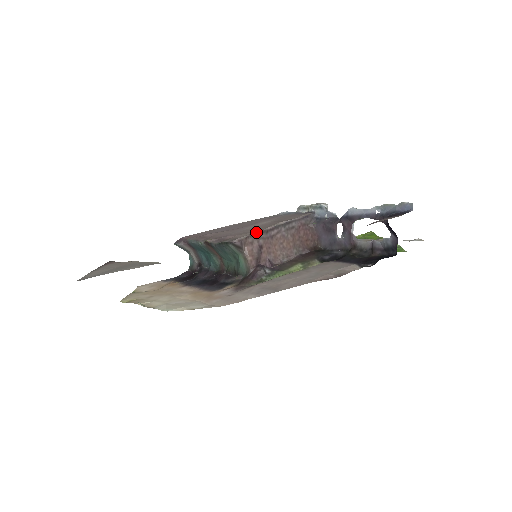
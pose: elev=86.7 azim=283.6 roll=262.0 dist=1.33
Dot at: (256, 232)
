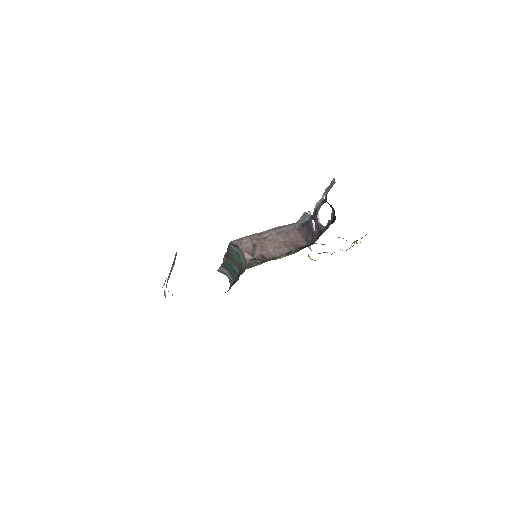
Dot at: (250, 235)
